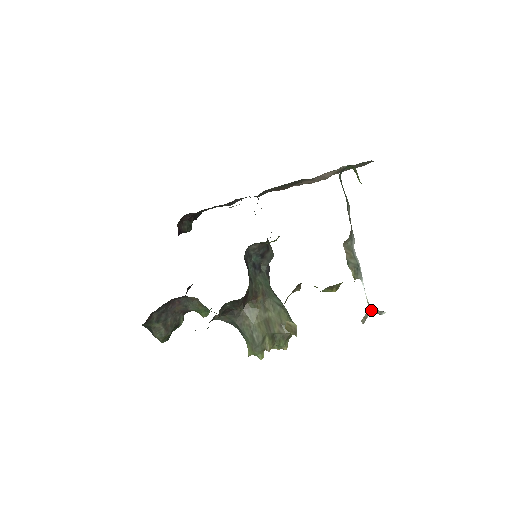
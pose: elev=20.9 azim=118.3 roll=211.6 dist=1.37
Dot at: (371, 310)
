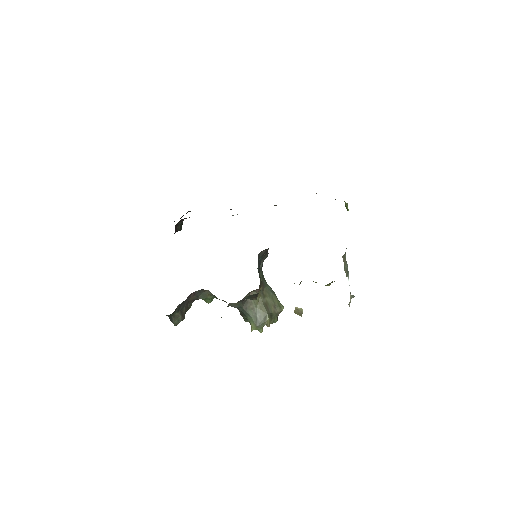
Dot at: (351, 296)
